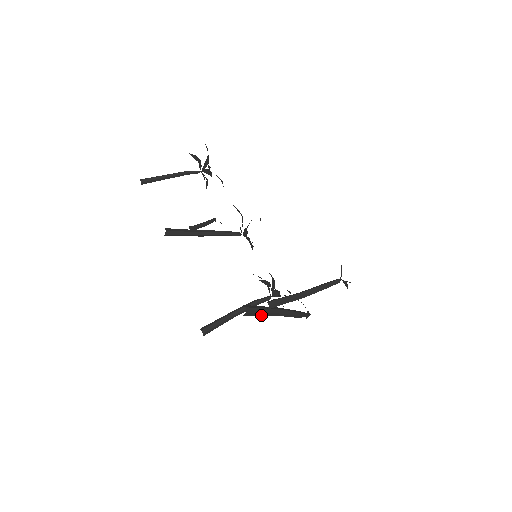
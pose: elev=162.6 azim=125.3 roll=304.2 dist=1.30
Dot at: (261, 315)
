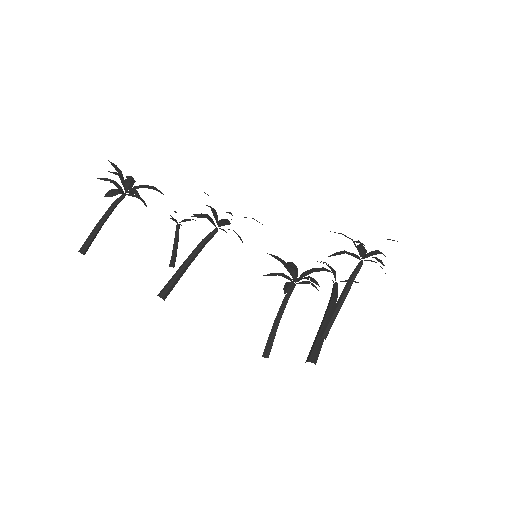
Dot at: (321, 345)
